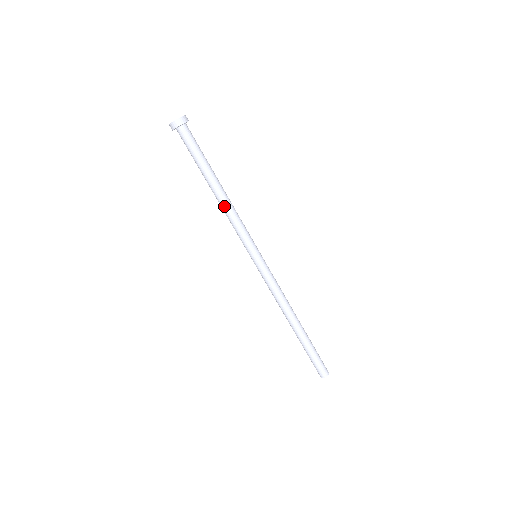
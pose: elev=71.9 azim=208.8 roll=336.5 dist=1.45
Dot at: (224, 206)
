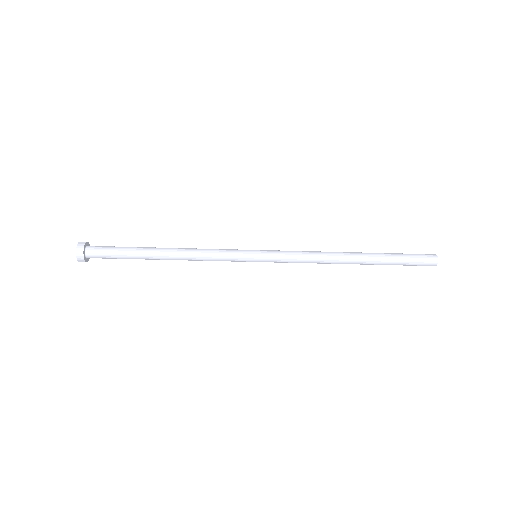
Dot at: occluded
